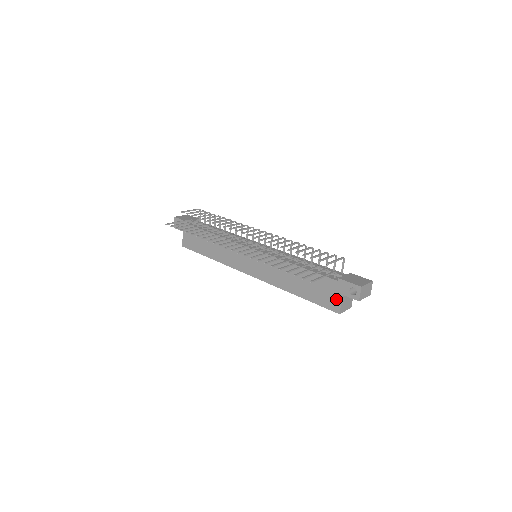
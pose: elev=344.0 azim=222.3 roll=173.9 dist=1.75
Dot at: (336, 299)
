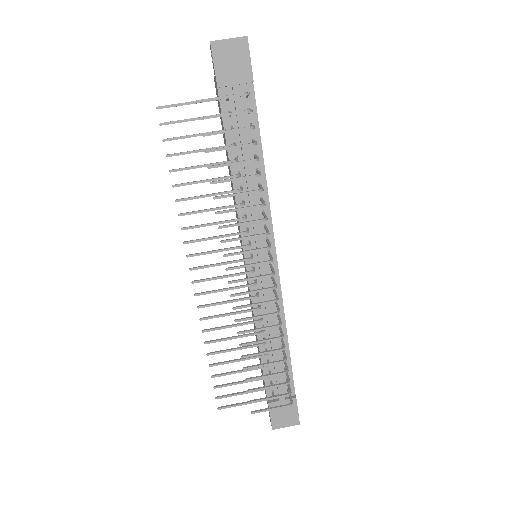
Dot at: occluded
